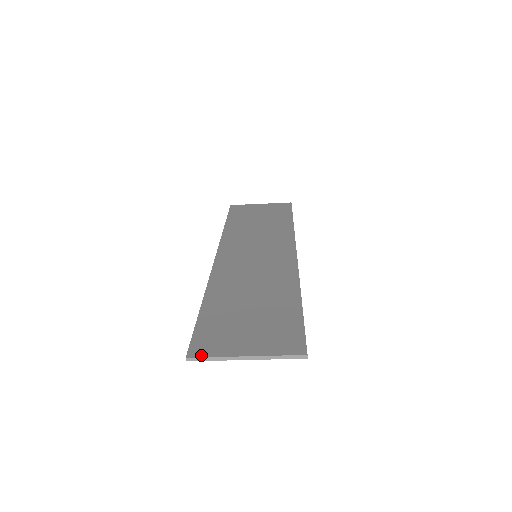
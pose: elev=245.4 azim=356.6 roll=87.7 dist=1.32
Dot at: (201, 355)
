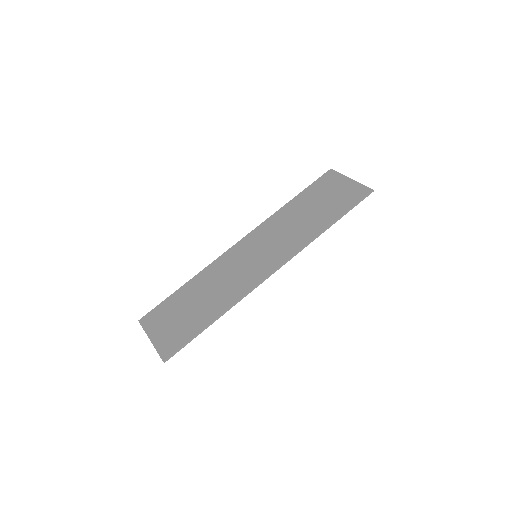
Dot at: (142, 324)
